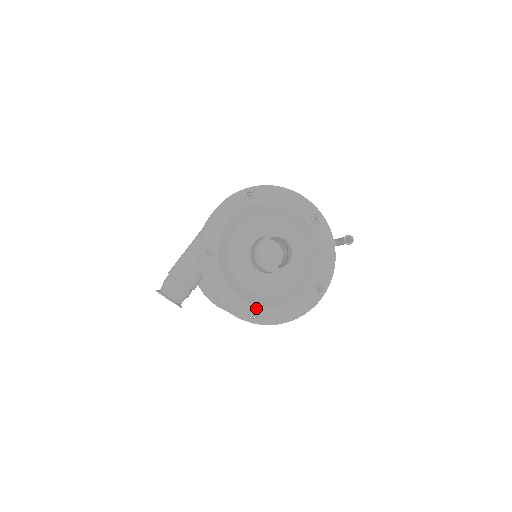
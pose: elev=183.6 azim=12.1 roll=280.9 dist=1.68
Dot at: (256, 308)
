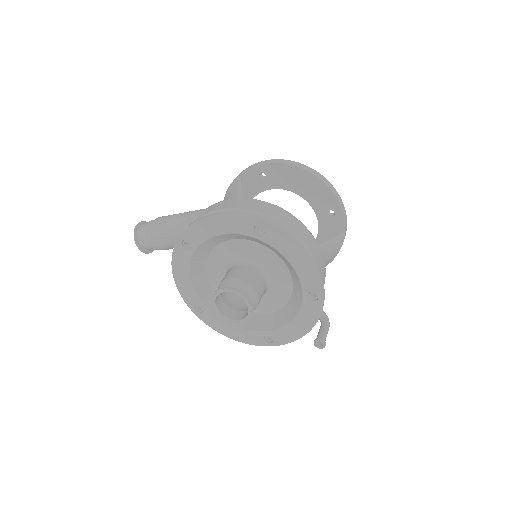
Dot at: (204, 308)
